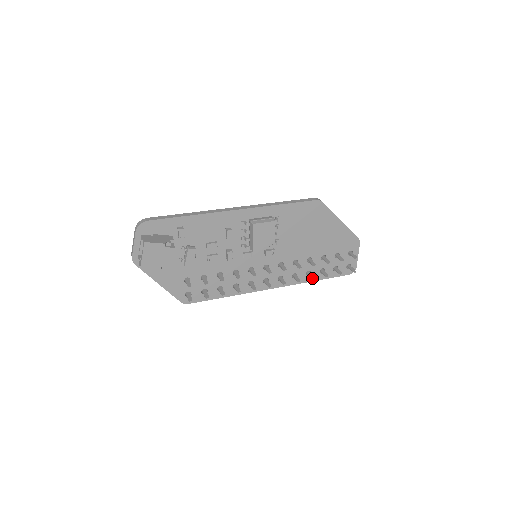
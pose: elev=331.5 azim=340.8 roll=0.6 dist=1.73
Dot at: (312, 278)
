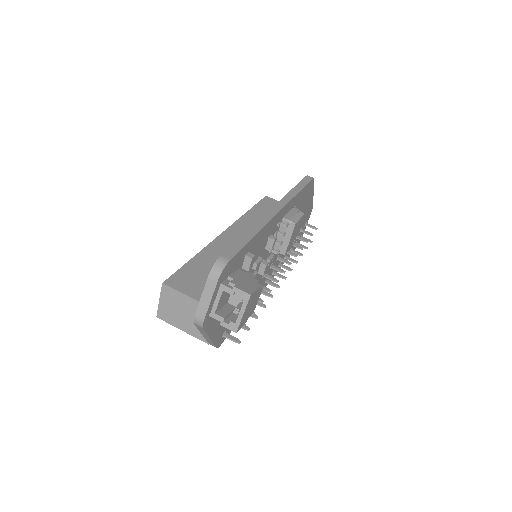
Dot at: (296, 262)
